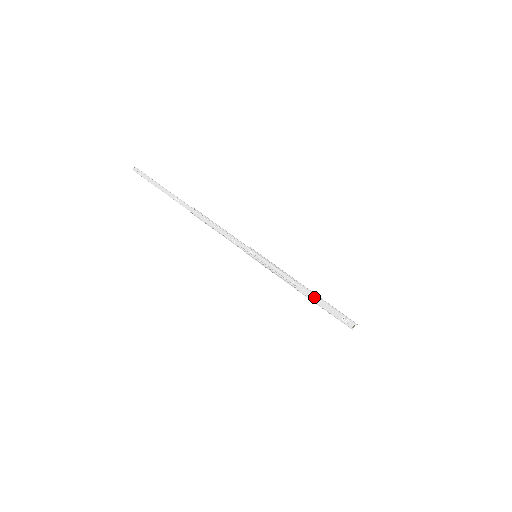
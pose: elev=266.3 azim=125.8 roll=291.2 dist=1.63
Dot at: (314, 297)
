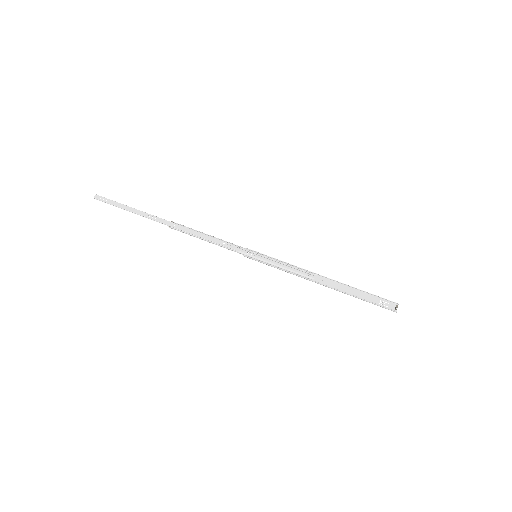
Dot at: (337, 286)
